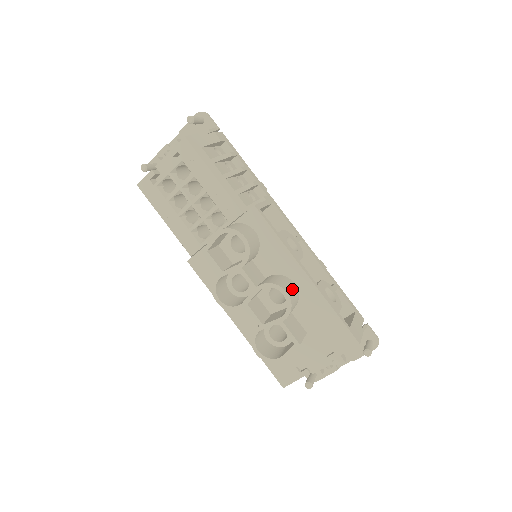
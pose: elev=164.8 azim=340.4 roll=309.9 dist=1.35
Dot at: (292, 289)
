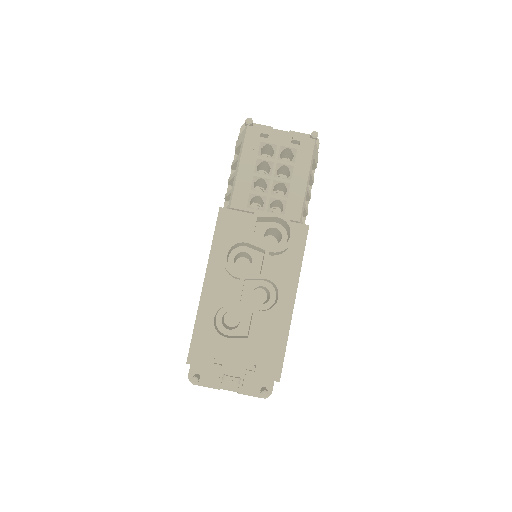
Dot at: occluded
